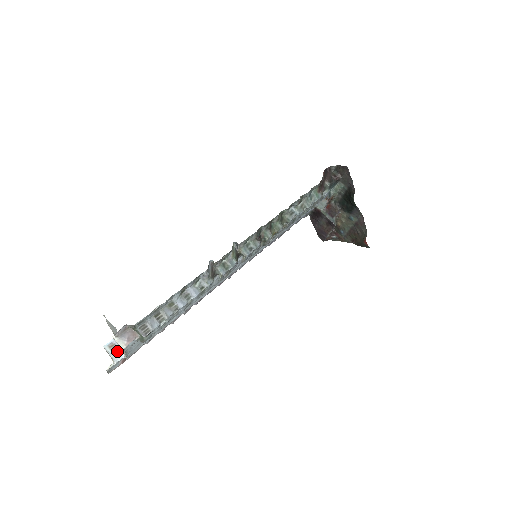
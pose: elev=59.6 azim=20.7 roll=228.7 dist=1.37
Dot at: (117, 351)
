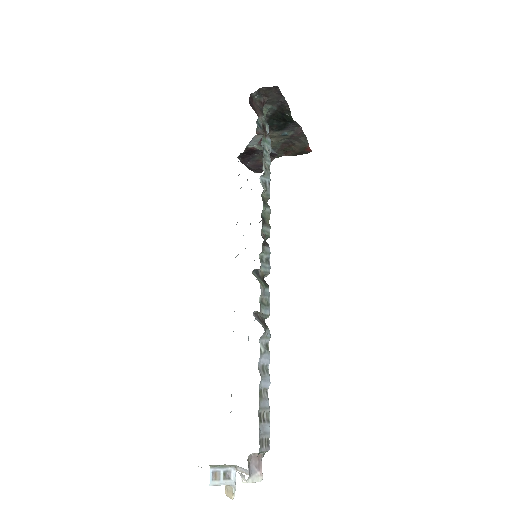
Dot at: (225, 474)
